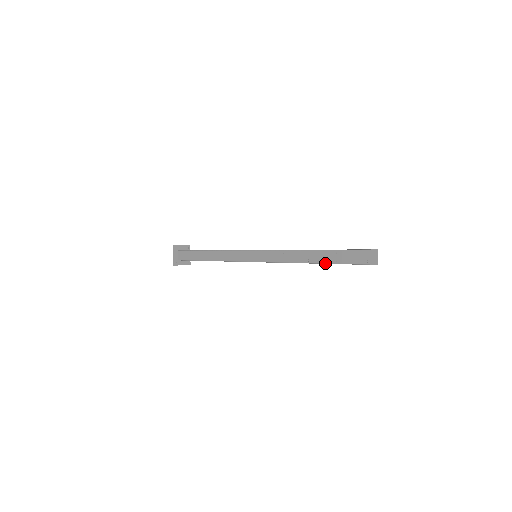
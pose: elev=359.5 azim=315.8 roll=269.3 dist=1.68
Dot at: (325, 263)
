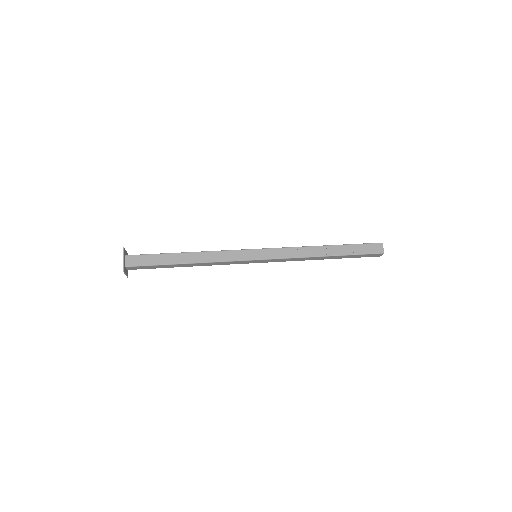
Dot at: (344, 255)
